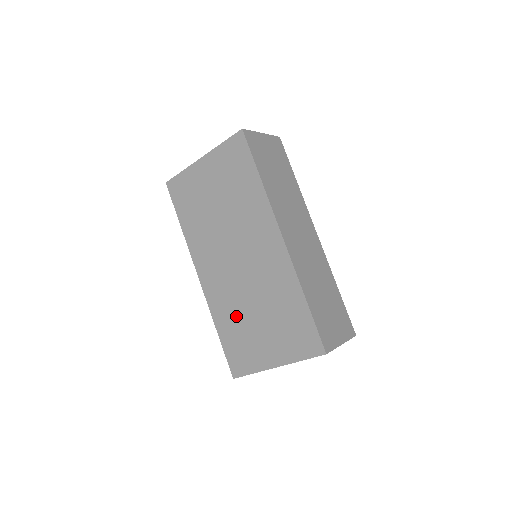
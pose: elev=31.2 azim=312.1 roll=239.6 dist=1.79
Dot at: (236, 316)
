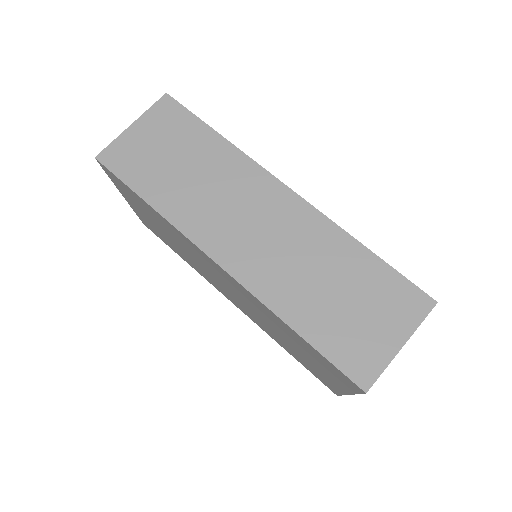
Dot at: (280, 340)
